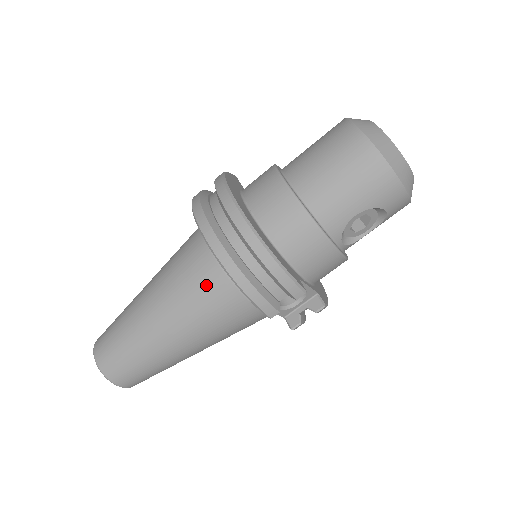
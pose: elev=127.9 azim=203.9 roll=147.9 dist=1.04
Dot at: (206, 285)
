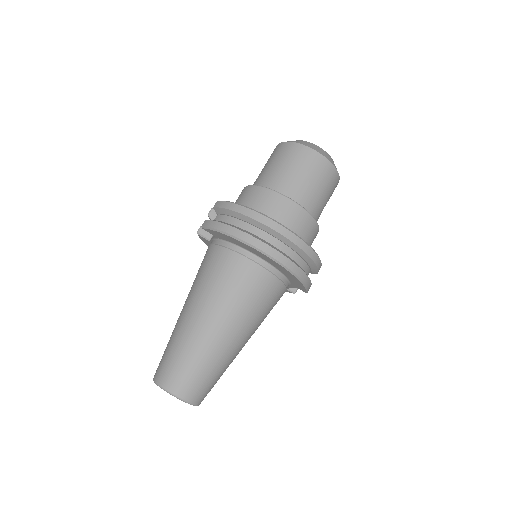
Dot at: (267, 292)
